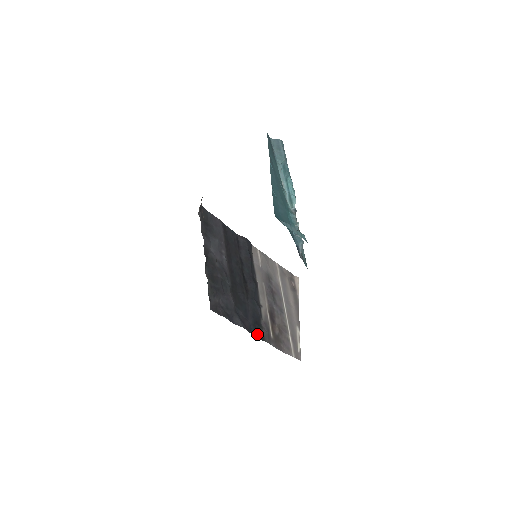
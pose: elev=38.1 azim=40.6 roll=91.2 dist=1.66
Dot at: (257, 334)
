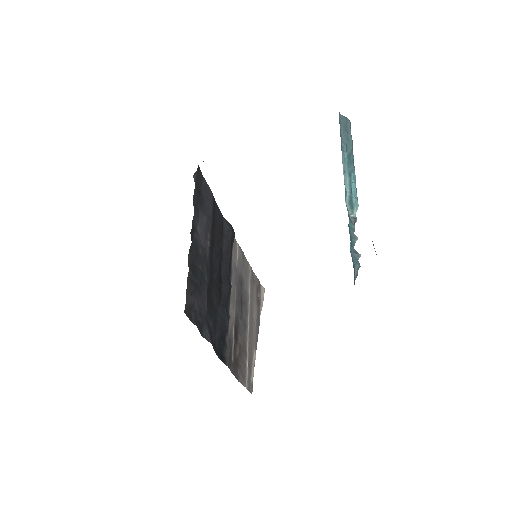
Dot at: (220, 353)
